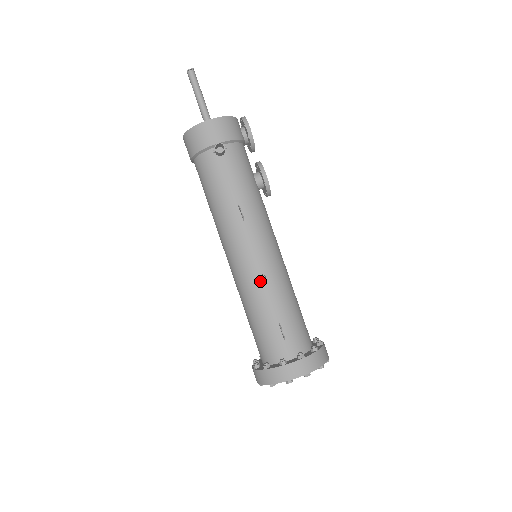
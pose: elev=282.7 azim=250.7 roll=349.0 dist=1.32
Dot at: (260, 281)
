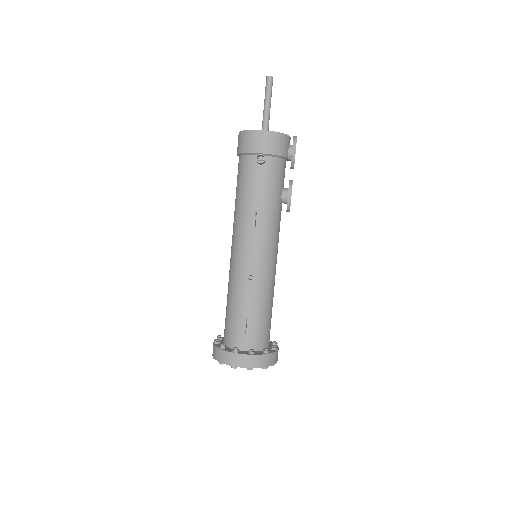
Dot at: (247, 279)
